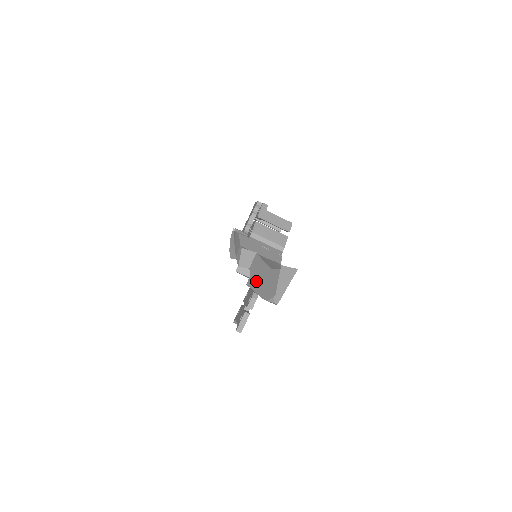
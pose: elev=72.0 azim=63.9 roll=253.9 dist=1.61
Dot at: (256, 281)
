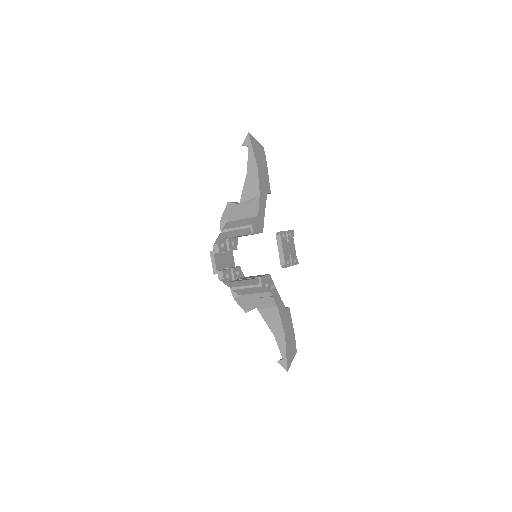
Dot at: occluded
